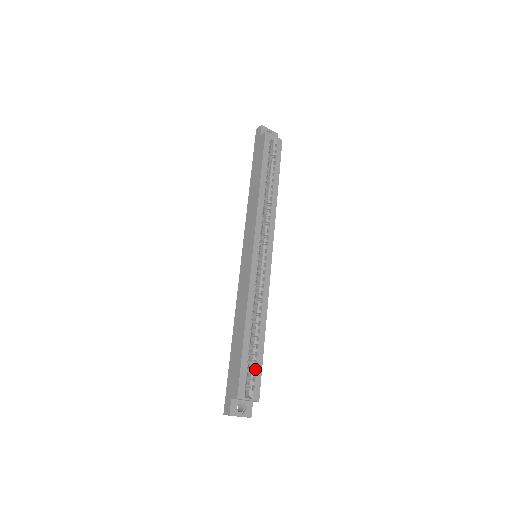
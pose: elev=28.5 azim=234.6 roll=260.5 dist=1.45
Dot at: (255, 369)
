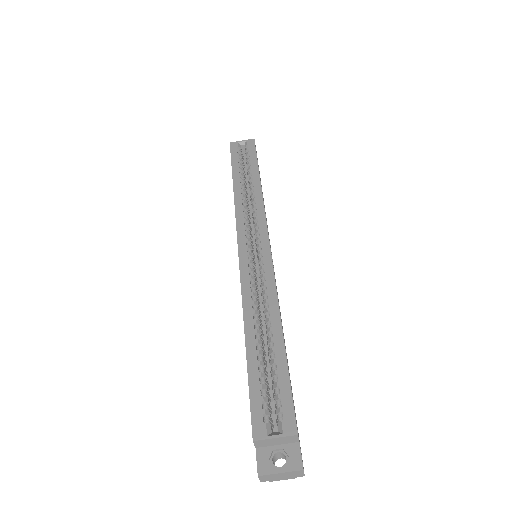
Dot at: (279, 388)
